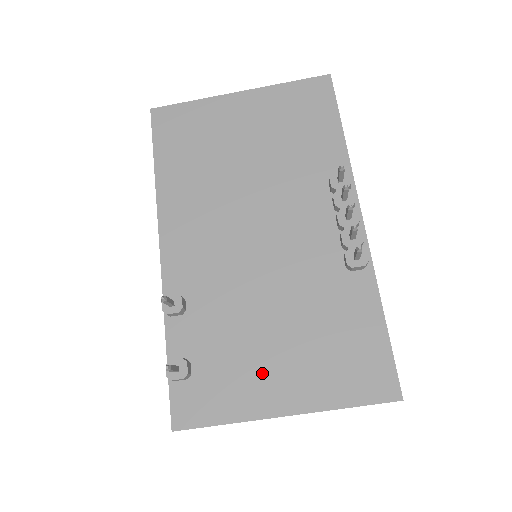
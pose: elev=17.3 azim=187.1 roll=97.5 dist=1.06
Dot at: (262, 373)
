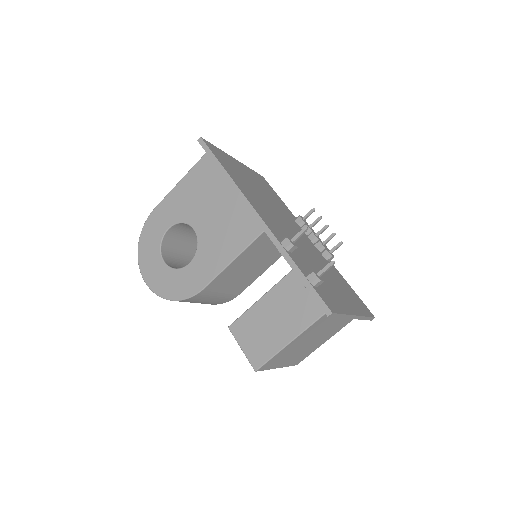
Dot at: (337, 293)
